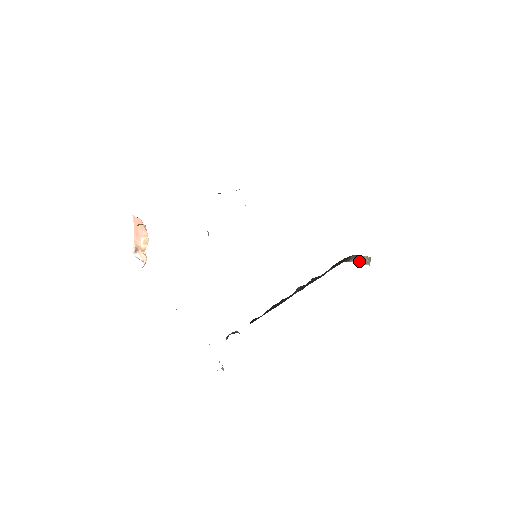
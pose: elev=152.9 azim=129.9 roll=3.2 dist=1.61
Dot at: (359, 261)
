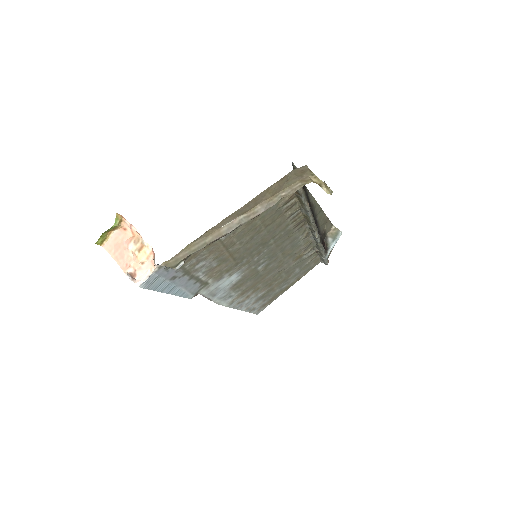
Dot at: (332, 239)
